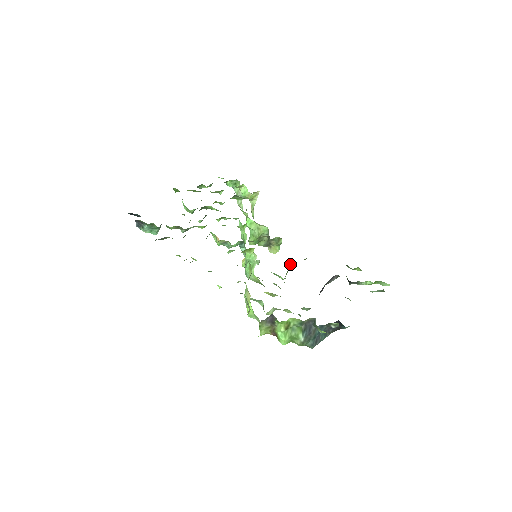
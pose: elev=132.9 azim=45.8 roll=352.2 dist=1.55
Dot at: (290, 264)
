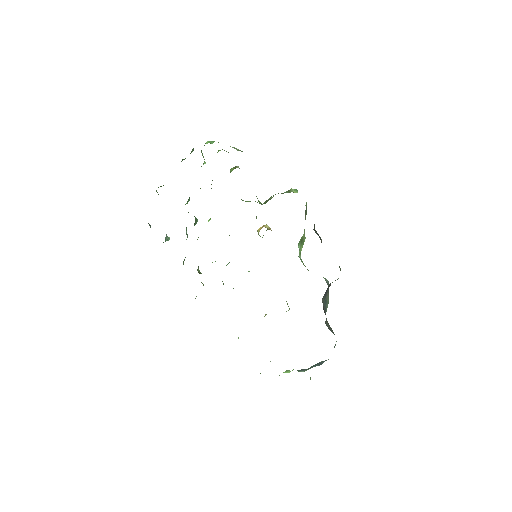
Dot at: occluded
